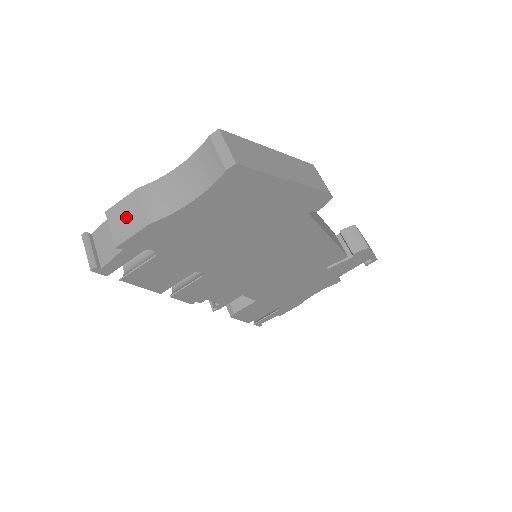
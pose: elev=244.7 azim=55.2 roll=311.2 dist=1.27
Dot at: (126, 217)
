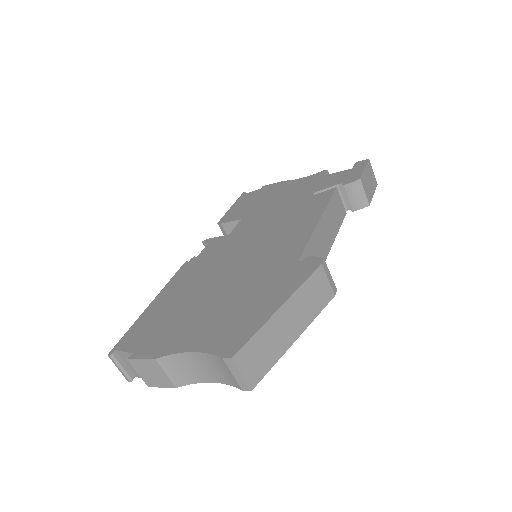
Dot at: (151, 373)
